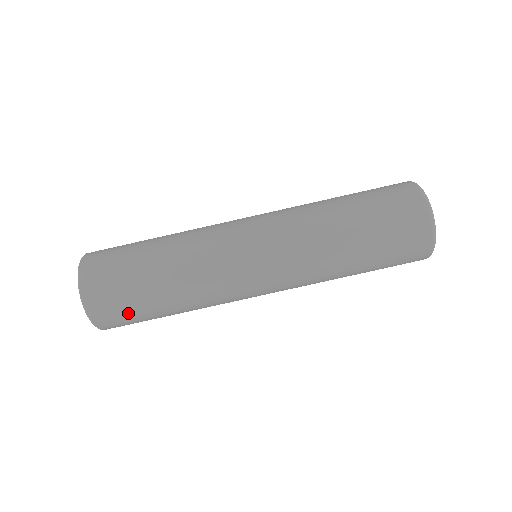
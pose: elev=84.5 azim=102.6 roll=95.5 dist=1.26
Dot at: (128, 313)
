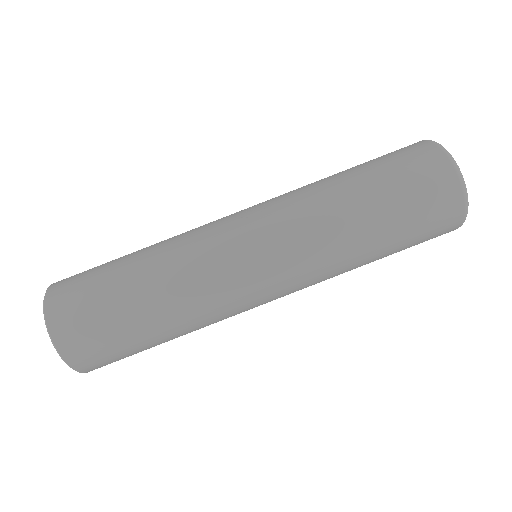
Dot at: (115, 352)
